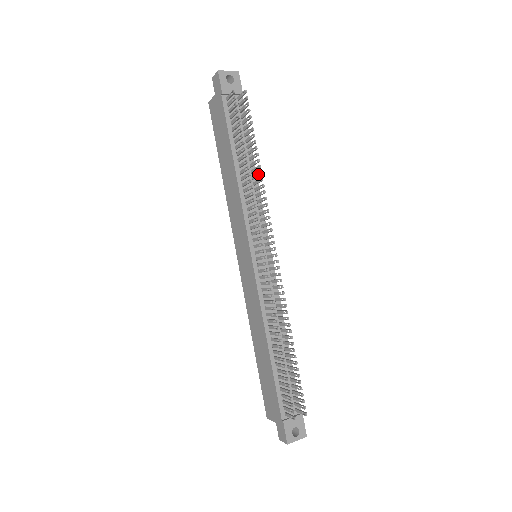
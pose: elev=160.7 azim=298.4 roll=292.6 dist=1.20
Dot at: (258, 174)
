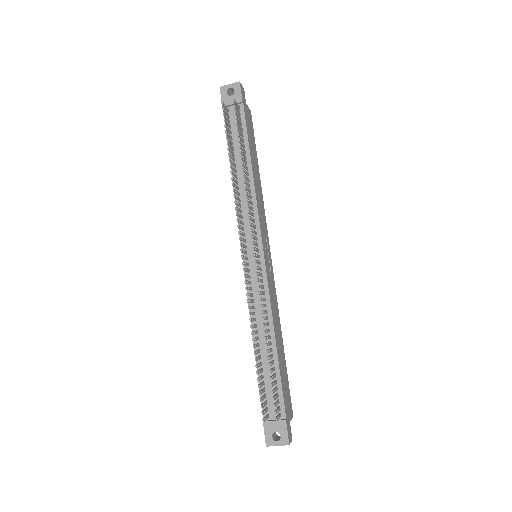
Dot at: (246, 177)
